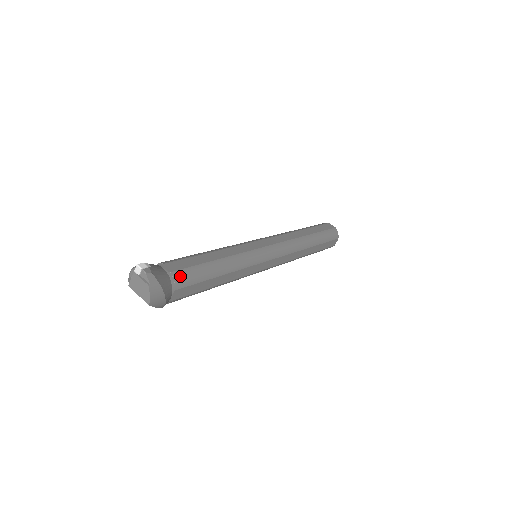
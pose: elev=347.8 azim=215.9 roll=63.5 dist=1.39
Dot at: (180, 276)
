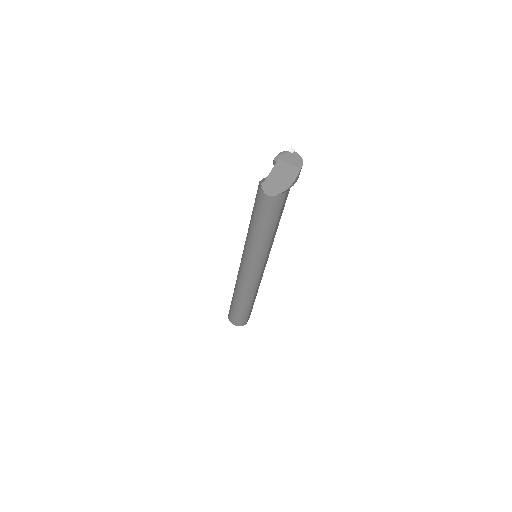
Dot at: occluded
